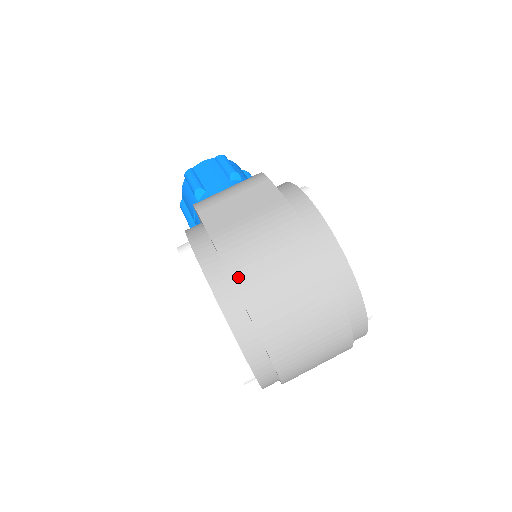
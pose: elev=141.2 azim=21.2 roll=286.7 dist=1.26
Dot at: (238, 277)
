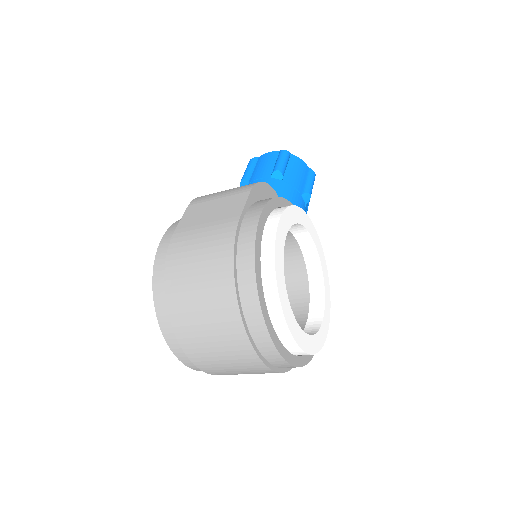
Dot at: (169, 273)
